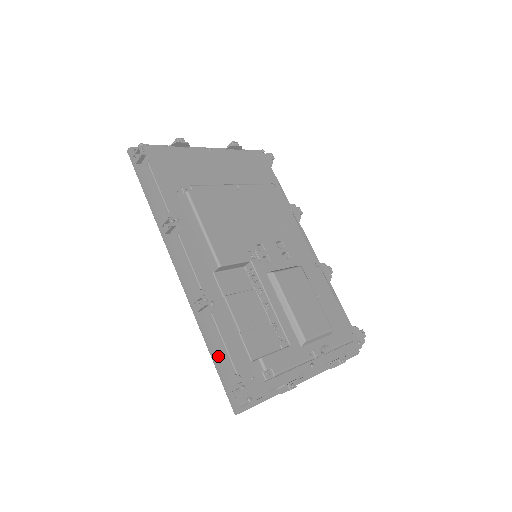
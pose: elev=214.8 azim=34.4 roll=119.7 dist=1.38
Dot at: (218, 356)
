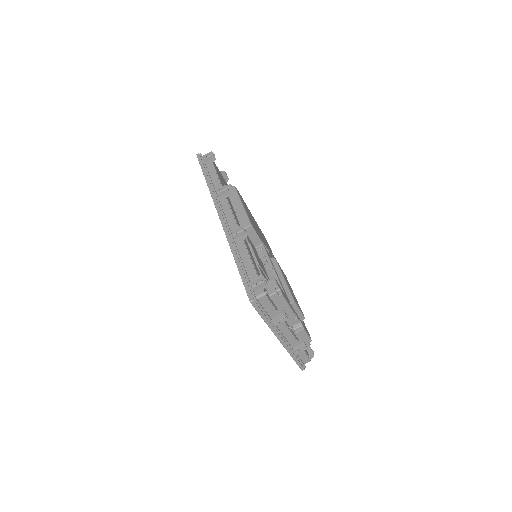
Dot at: (243, 265)
